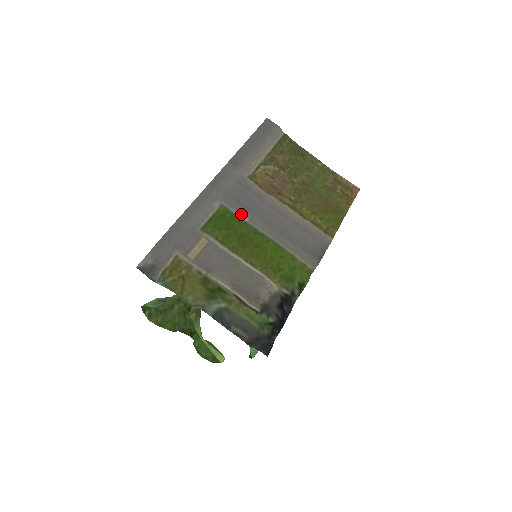
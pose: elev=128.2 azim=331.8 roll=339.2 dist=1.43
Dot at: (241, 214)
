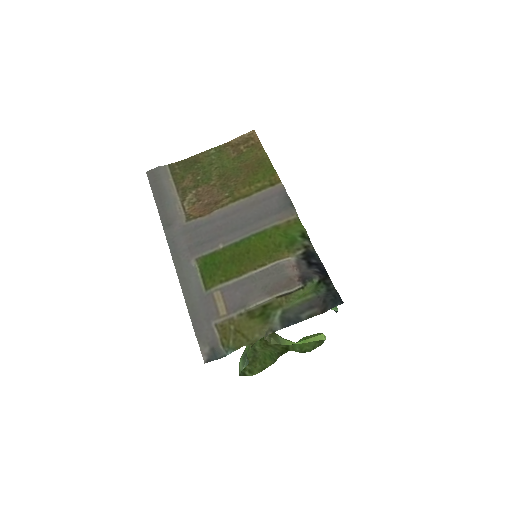
Dot at: (214, 248)
